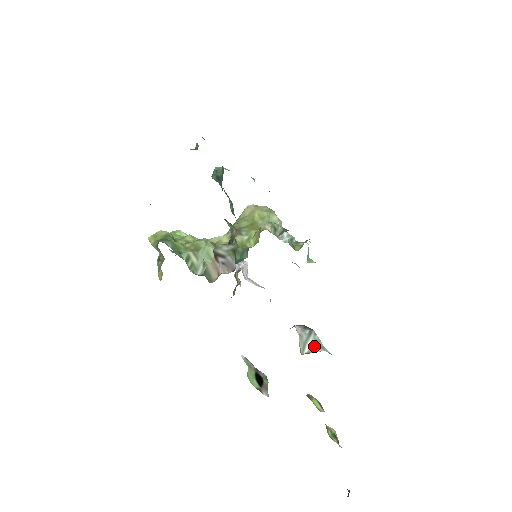
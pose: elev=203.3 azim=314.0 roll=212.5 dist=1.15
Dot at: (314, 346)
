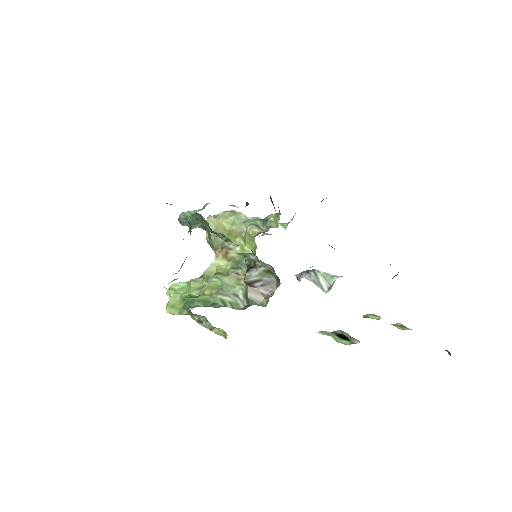
Dot at: (327, 280)
